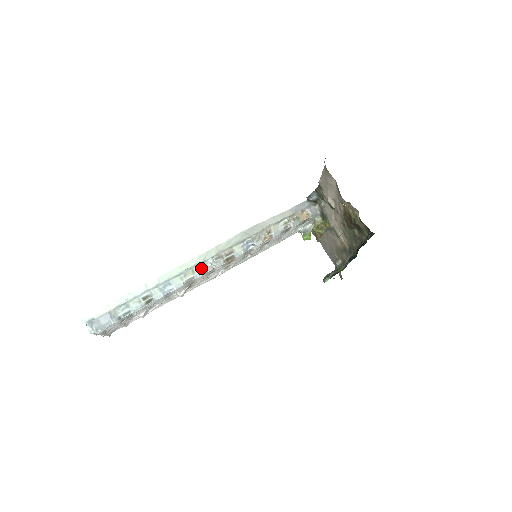
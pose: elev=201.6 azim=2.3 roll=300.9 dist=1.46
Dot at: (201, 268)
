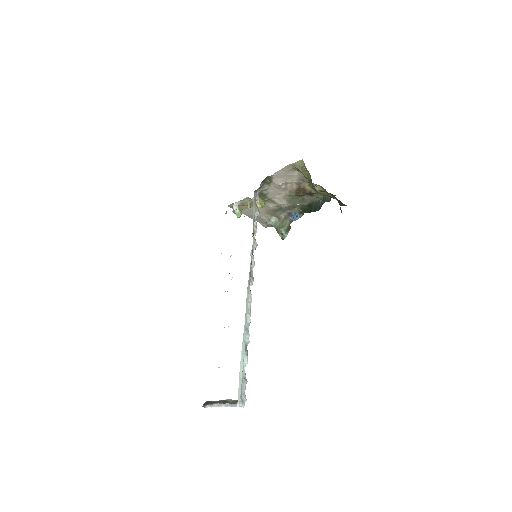
Dot at: (250, 295)
